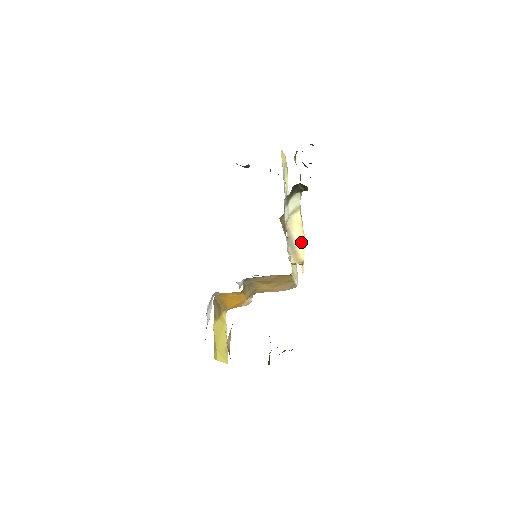
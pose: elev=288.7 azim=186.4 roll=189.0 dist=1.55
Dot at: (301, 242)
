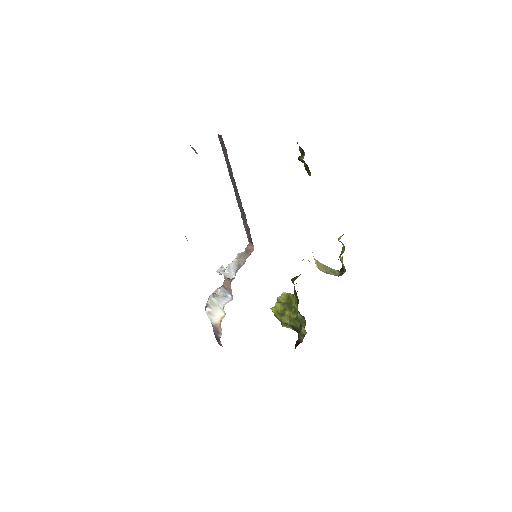
Dot at: occluded
